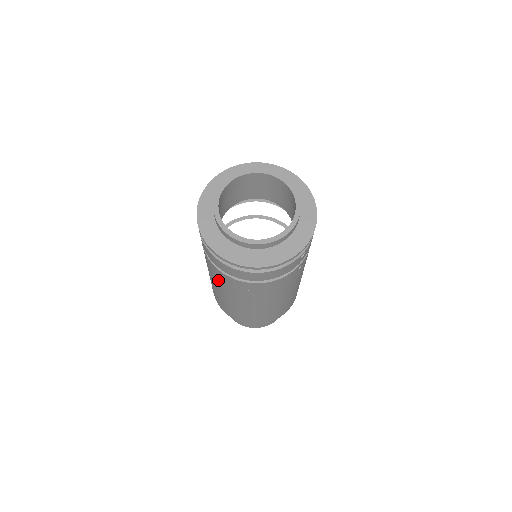
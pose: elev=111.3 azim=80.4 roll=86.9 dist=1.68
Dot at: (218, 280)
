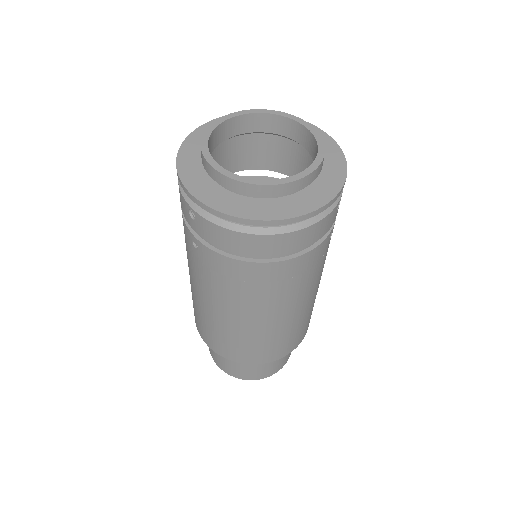
Dot at: (221, 285)
